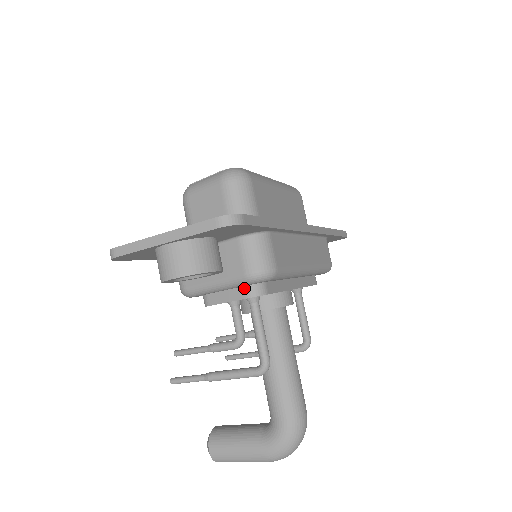
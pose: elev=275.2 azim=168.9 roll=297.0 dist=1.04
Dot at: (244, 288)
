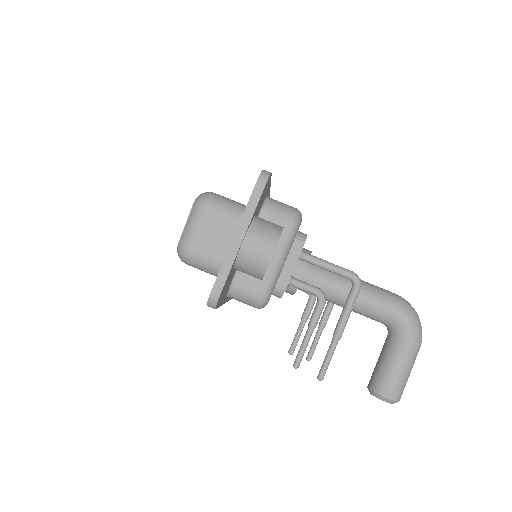
Dot at: (294, 244)
